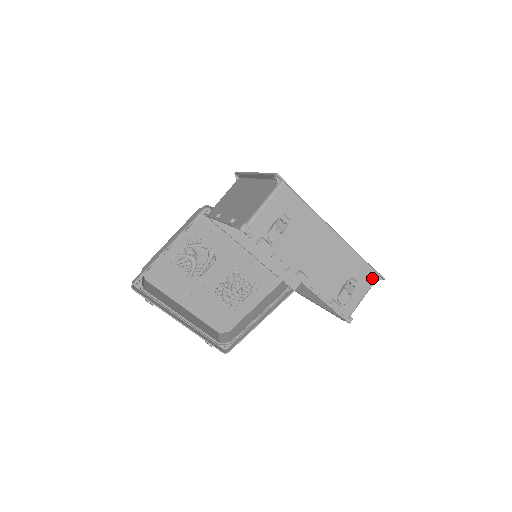
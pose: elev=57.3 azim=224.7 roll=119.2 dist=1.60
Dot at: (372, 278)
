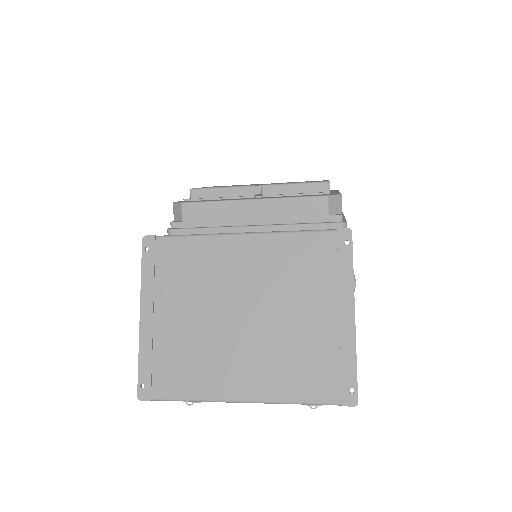
Dot at: occluded
